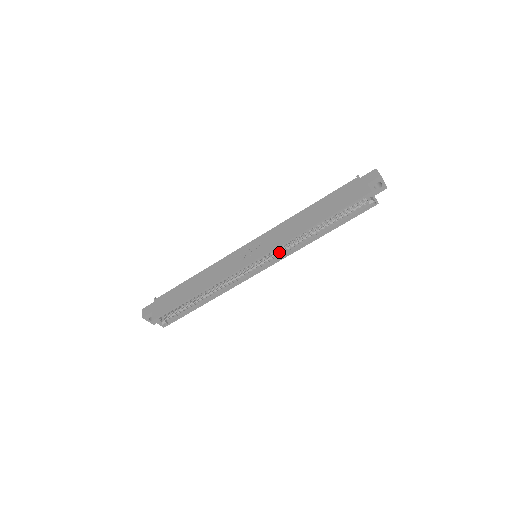
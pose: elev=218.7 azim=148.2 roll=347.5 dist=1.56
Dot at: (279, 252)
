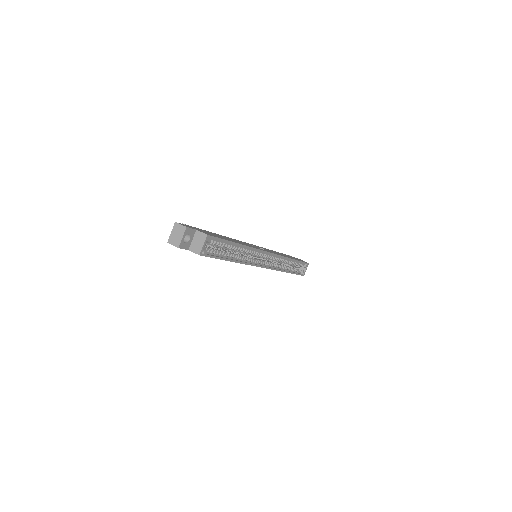
Dot at: occluded
